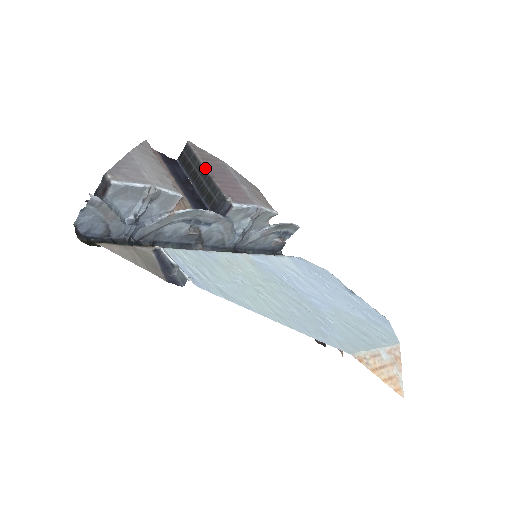
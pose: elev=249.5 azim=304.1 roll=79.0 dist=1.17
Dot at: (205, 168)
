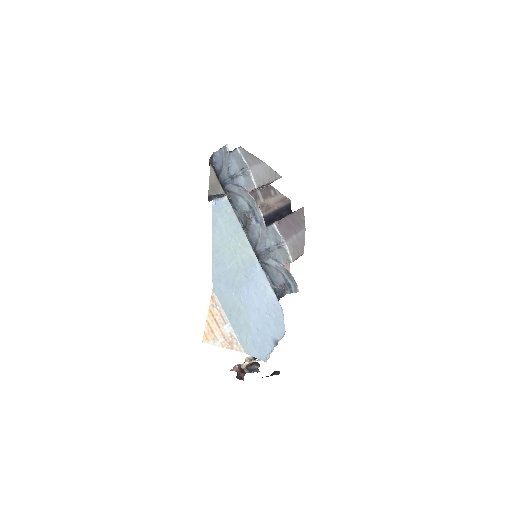
Dot at: (291, 214)
